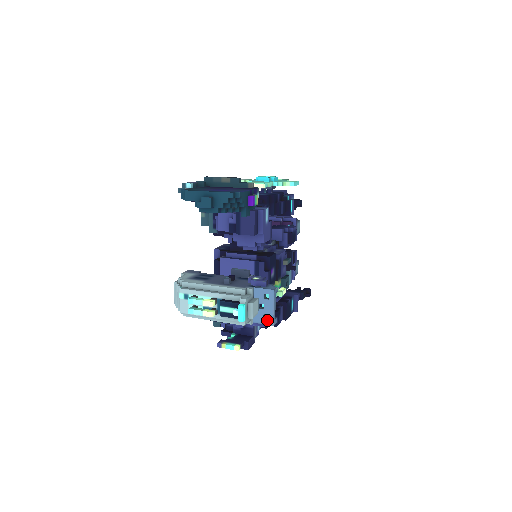
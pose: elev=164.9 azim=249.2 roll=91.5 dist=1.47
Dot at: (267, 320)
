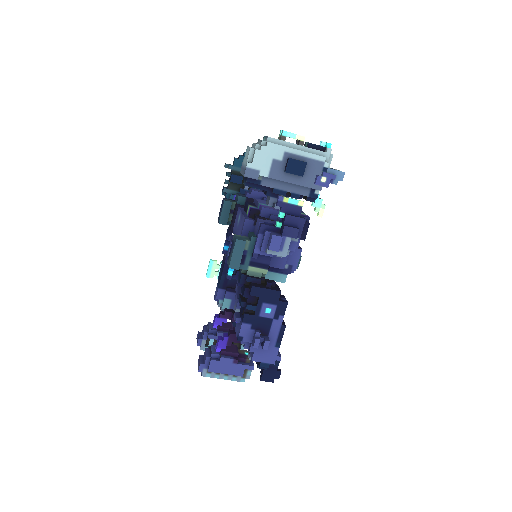
Dot at: (338, 170)
